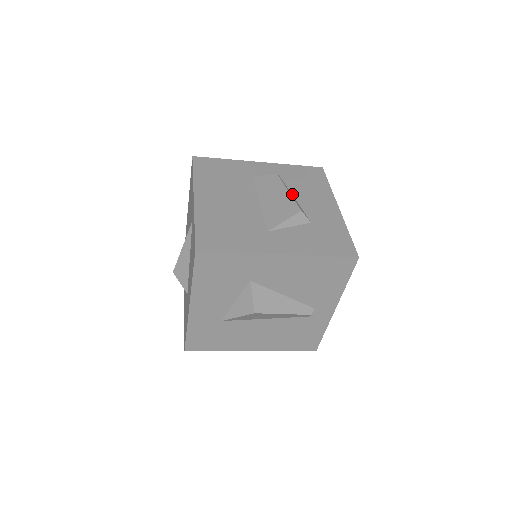
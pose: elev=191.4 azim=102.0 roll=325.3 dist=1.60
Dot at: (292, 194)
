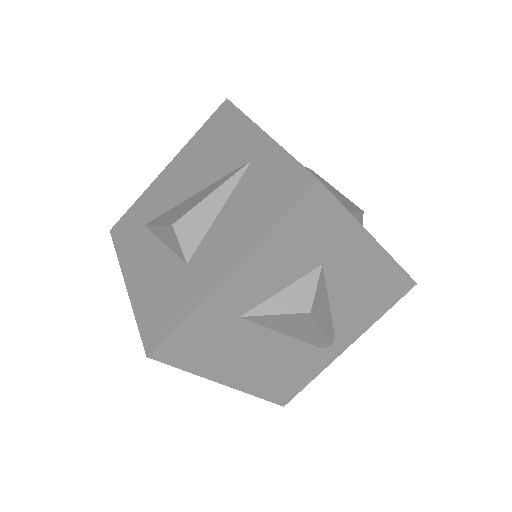
Dot at: occluded
